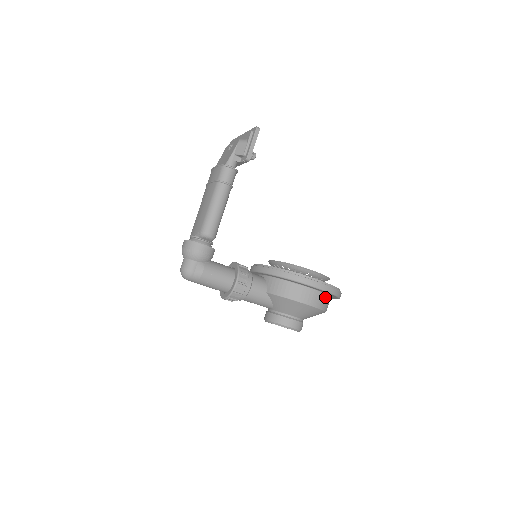
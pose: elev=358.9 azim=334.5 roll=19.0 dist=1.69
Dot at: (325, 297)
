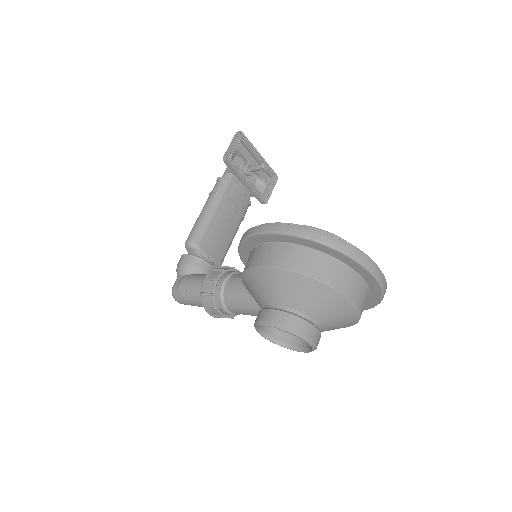
Dot at: (299, 251)
